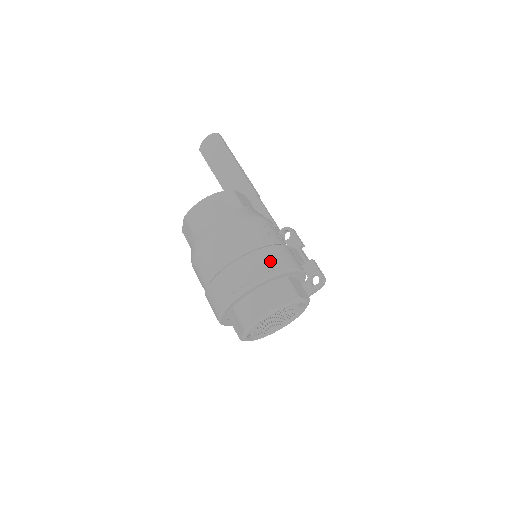
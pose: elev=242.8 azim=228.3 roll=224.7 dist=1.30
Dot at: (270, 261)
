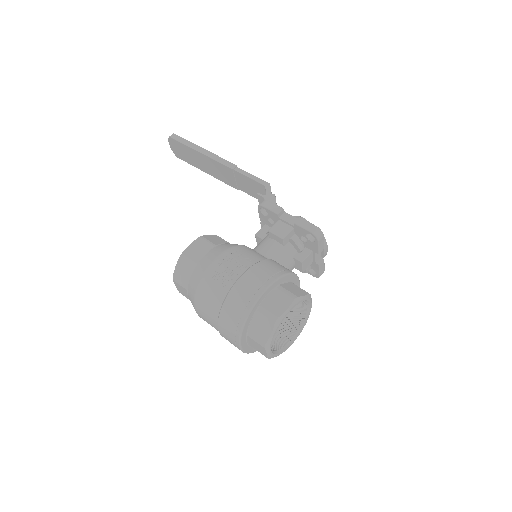
Dot at: (234, 312)
